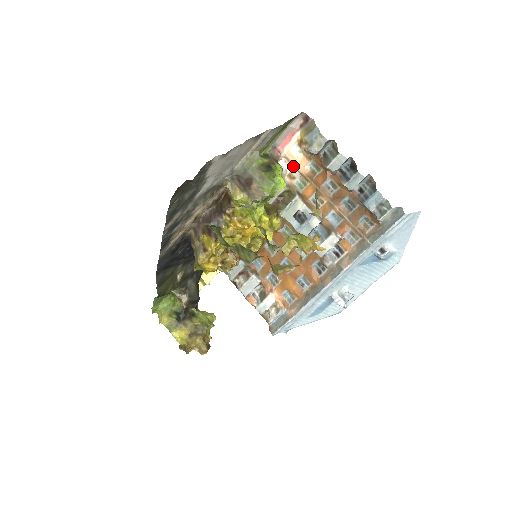
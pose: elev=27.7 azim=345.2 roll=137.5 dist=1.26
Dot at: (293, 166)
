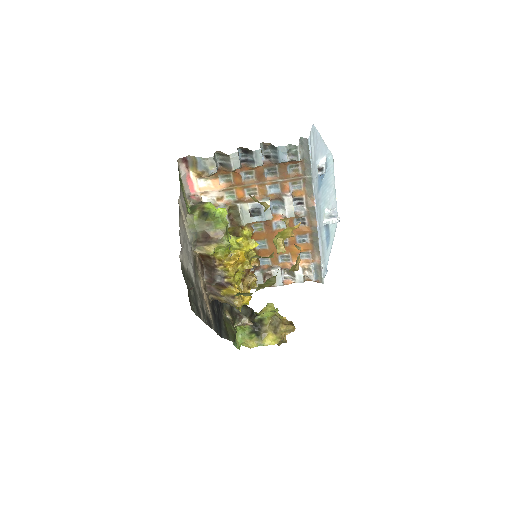
Dot at: (213, 192)
